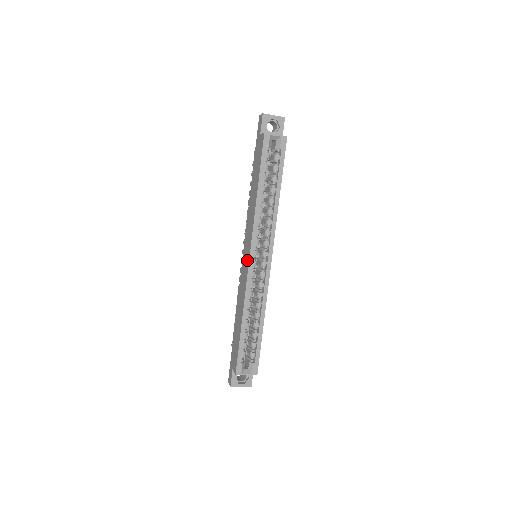
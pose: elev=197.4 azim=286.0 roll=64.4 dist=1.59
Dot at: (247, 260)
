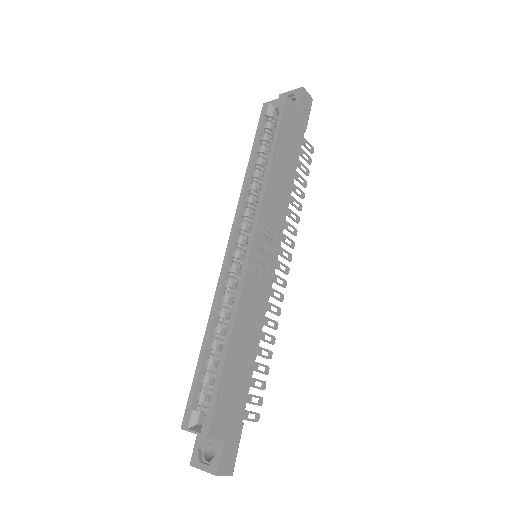
Dot at: occluded
